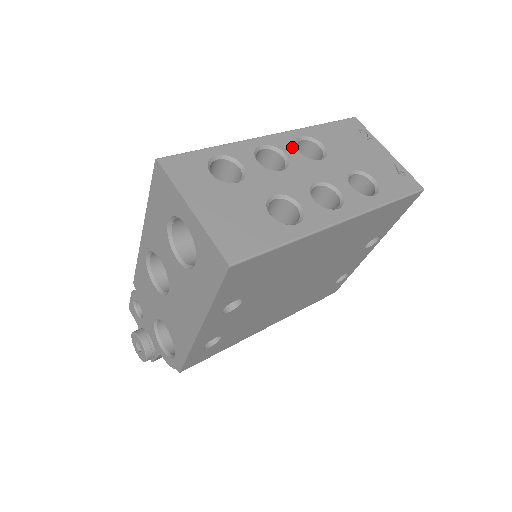
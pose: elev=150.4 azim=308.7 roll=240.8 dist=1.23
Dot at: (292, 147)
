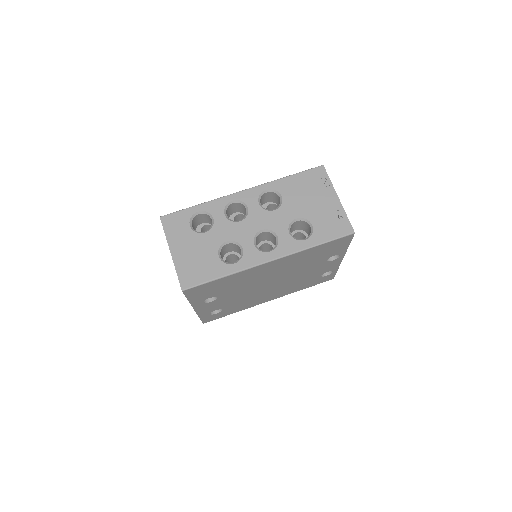
Dot at: (255, 200)
